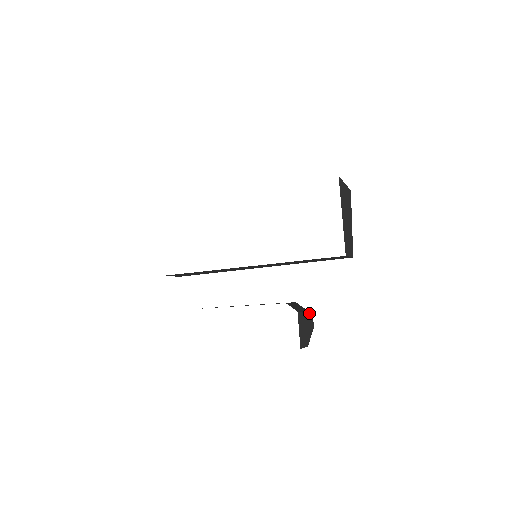
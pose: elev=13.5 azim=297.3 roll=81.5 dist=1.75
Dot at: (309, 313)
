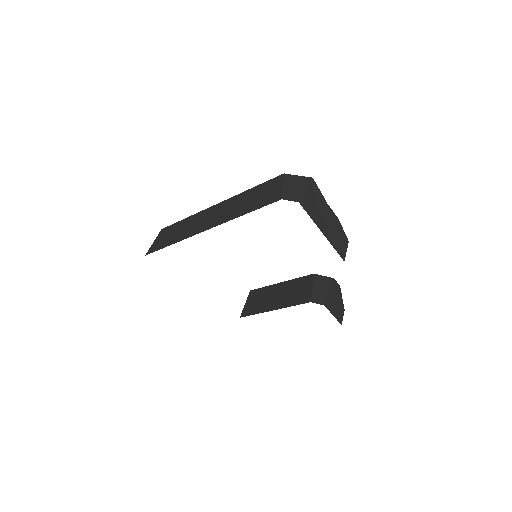
Dot at: (331, 283)
